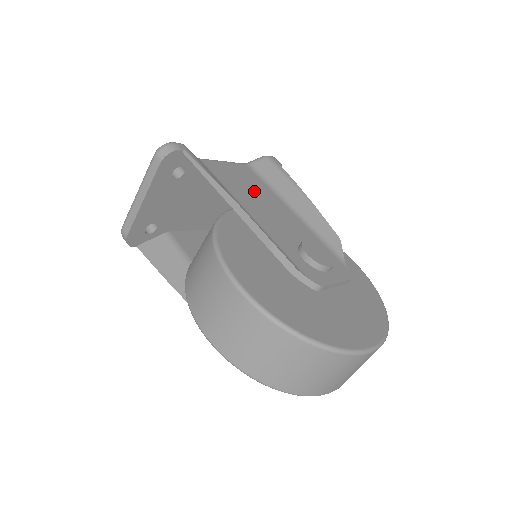
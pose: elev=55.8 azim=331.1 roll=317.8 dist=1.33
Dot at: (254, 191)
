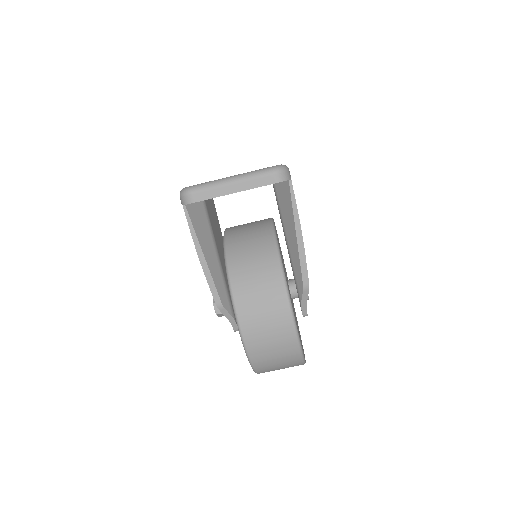
Dot at: occluded
